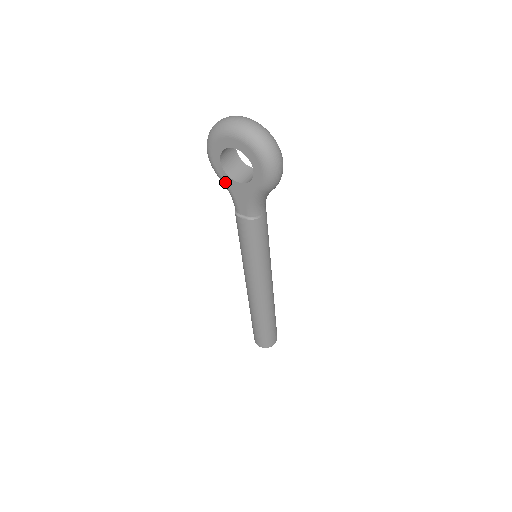
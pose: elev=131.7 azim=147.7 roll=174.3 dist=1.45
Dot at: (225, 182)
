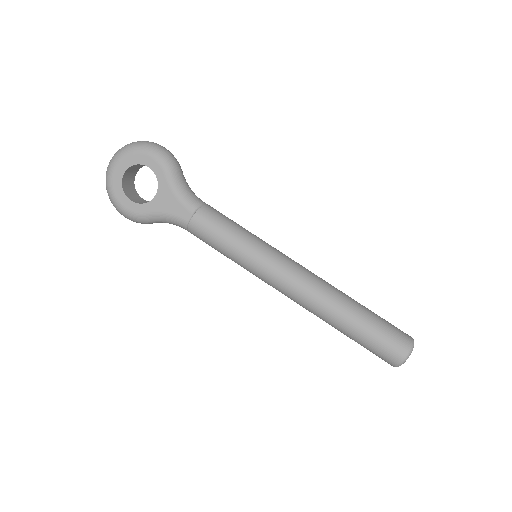
Dot at: (152, 213)
